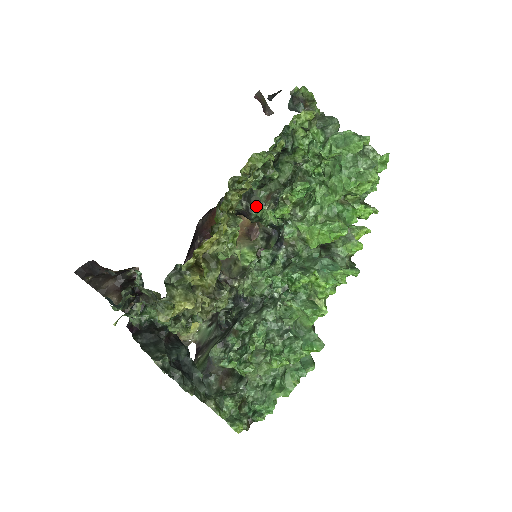
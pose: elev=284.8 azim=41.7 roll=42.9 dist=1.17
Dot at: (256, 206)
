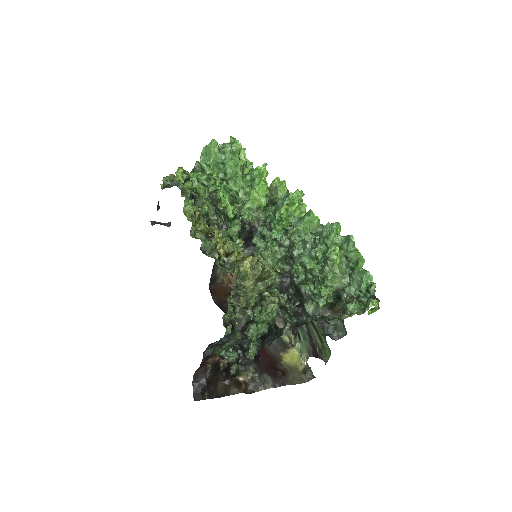
Dot at: occluded
